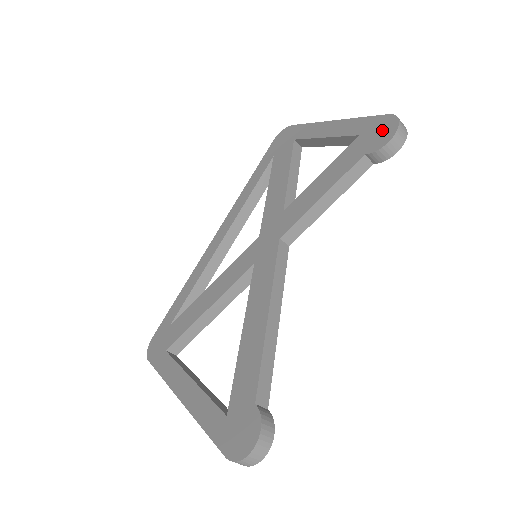
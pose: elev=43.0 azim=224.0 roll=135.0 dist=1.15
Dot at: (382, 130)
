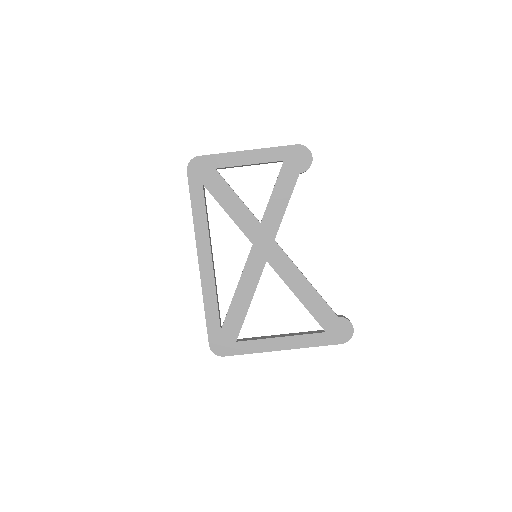
Dot at: (301, 156)
